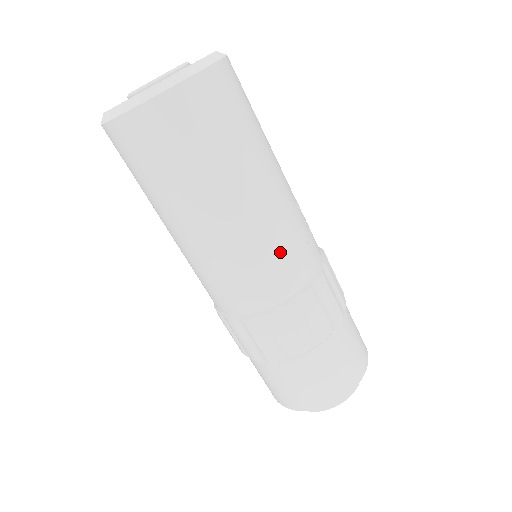
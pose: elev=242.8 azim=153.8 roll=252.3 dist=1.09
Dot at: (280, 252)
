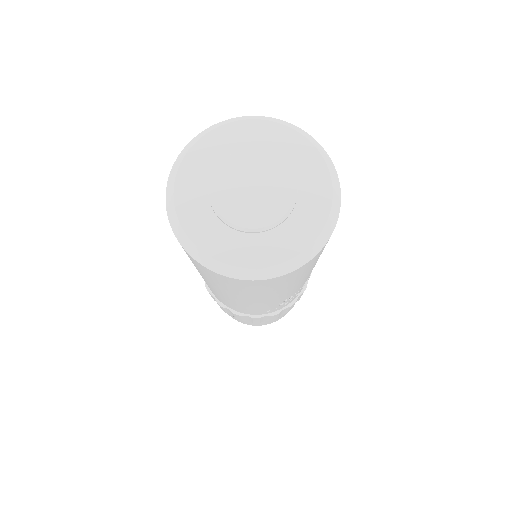
Dot at: (231, 304)
